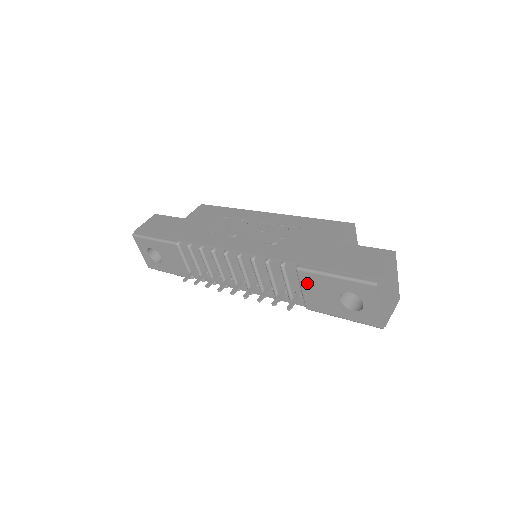
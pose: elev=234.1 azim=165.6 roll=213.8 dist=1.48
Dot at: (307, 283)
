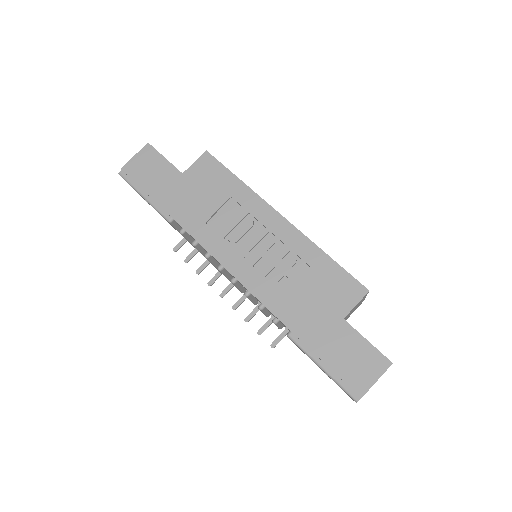
Dot at: occluded
